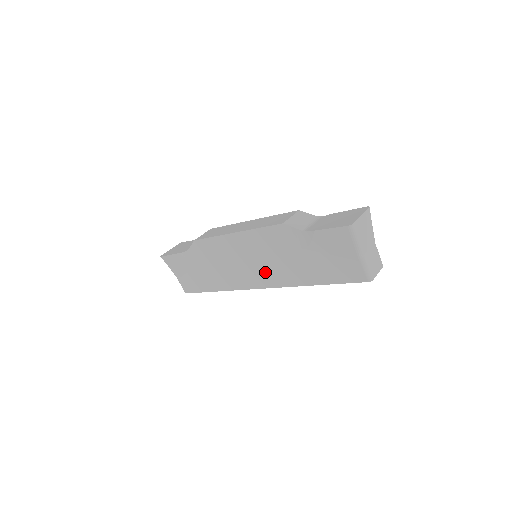
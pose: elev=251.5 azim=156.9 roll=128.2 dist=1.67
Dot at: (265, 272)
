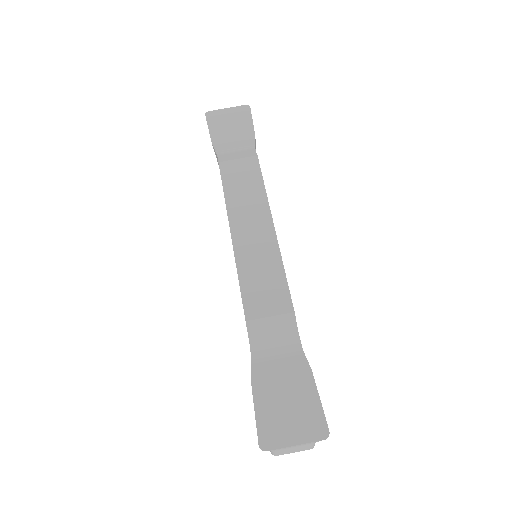
Dot at: occluded
